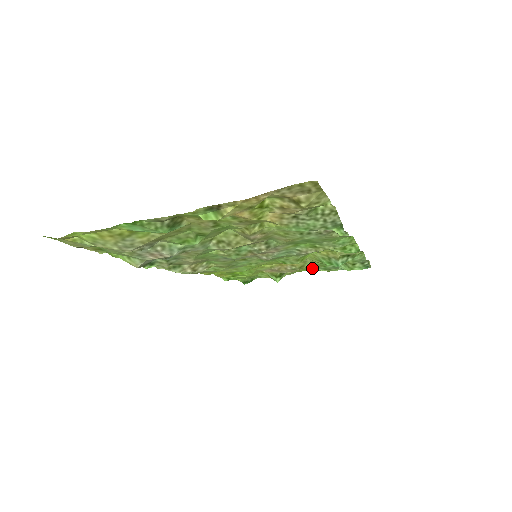
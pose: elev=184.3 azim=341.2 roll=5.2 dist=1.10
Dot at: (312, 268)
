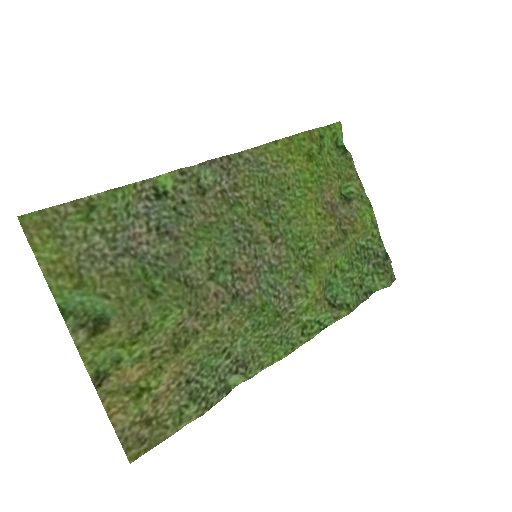
Dot at: (364, 230)
